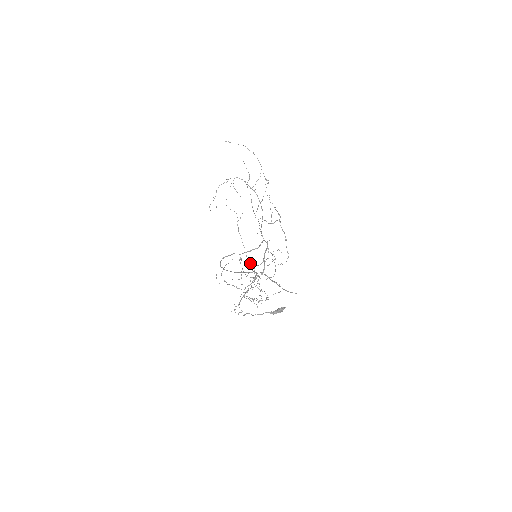
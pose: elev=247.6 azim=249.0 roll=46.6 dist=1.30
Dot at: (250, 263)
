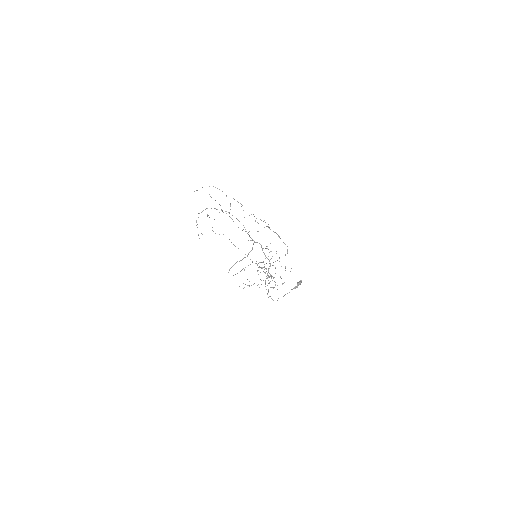
Dot at: (256, 263)
